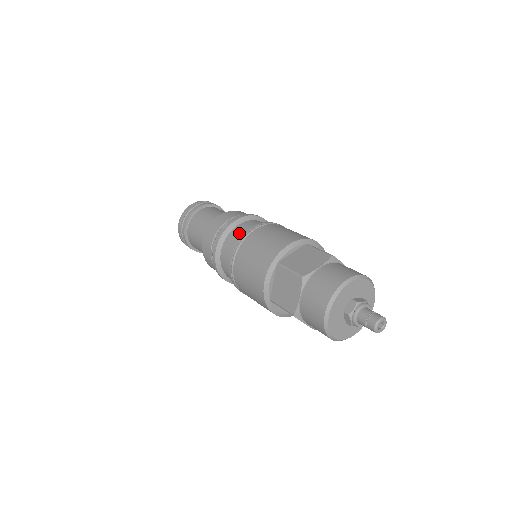
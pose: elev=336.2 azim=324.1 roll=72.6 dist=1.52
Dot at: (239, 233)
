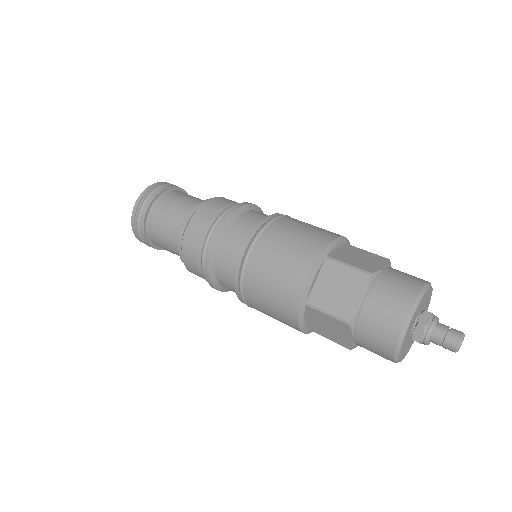
Dot at: (229, 257)
